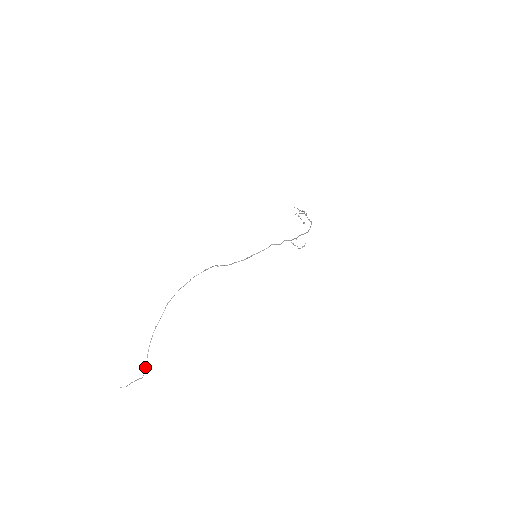
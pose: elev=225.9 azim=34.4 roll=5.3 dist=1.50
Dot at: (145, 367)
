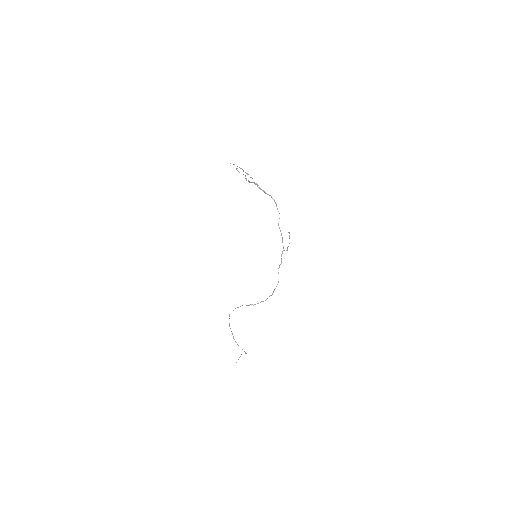
Dot at: occluded
